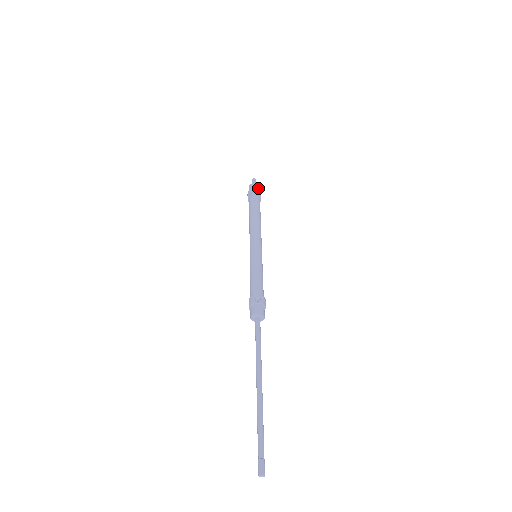
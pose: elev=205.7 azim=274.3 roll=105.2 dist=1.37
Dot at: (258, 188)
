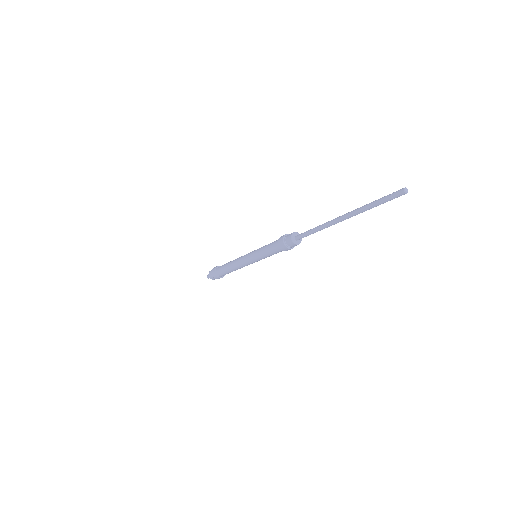
Dot at: occluded
